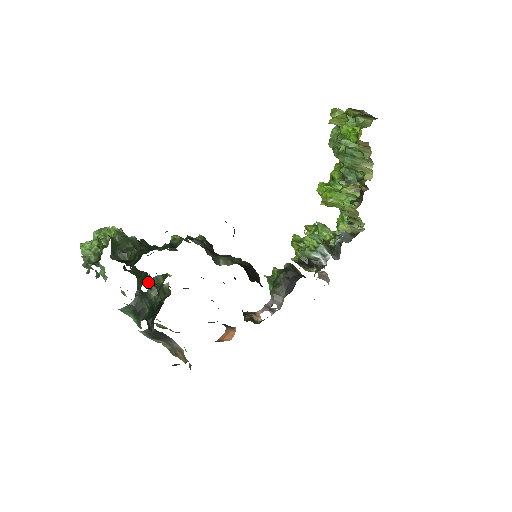
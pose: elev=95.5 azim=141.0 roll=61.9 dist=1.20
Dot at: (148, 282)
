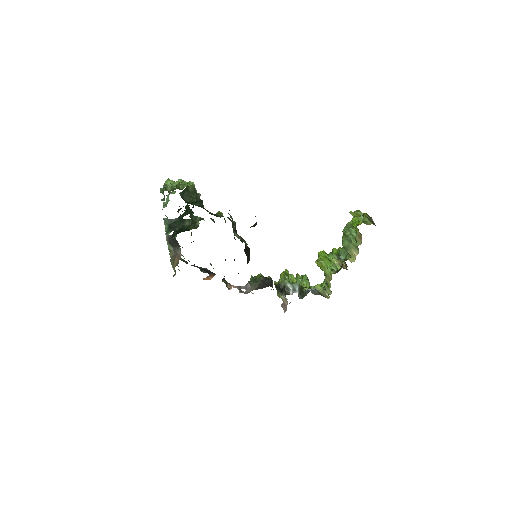
Dot at: (190, 216)
